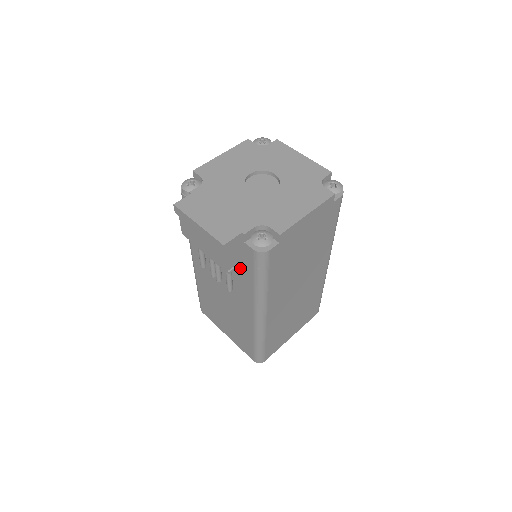
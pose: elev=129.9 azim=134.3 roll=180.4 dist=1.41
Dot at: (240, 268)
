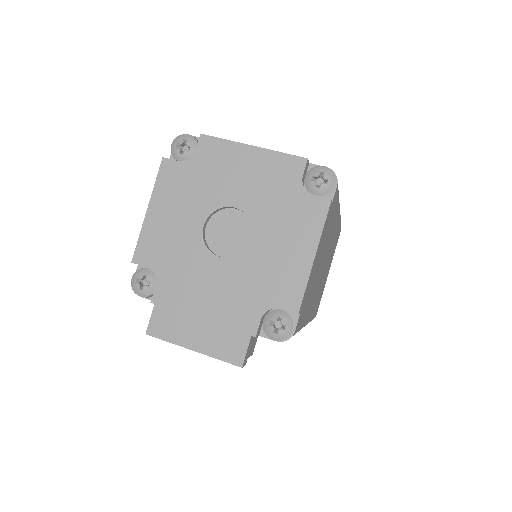
Dot at: occluded
